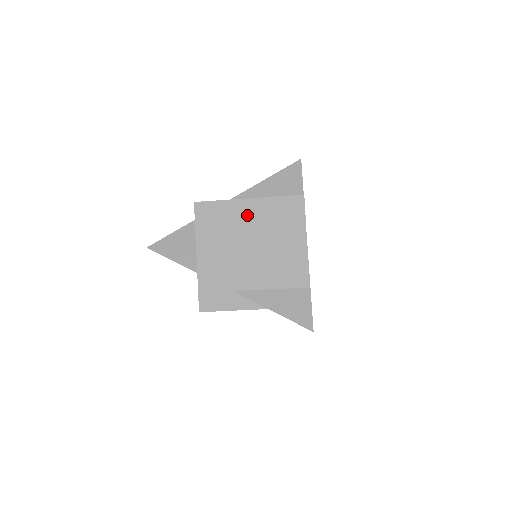
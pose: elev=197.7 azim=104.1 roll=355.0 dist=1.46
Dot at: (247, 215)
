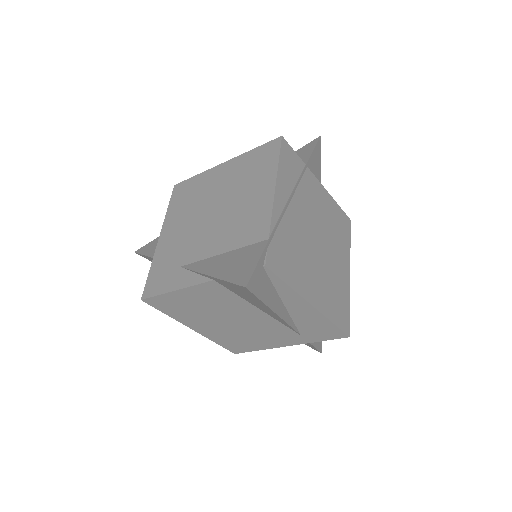
Dot at: (218, 179)
